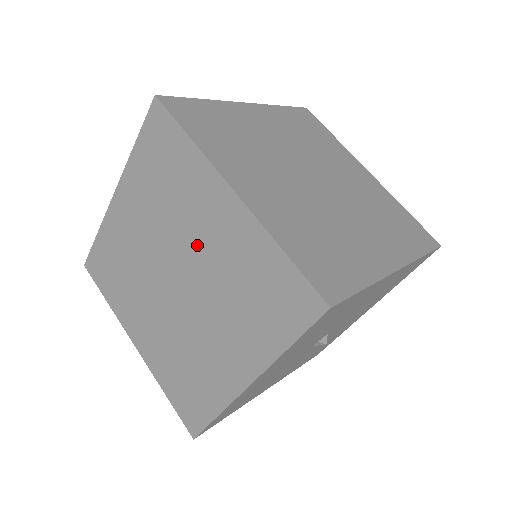
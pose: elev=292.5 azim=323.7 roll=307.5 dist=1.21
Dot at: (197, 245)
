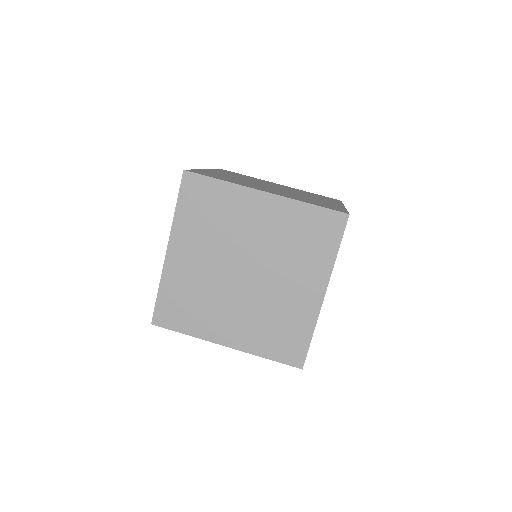
Dot at: (252, 238)
